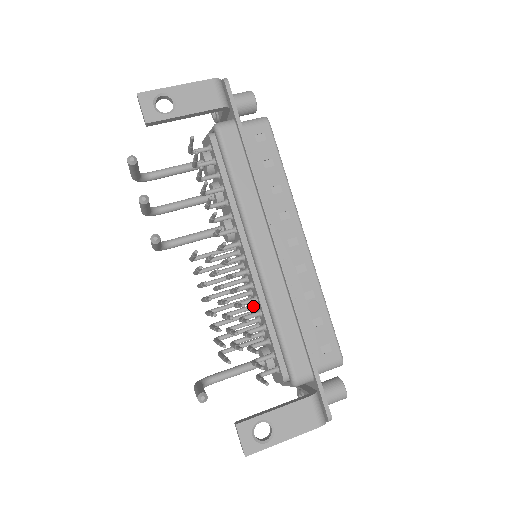
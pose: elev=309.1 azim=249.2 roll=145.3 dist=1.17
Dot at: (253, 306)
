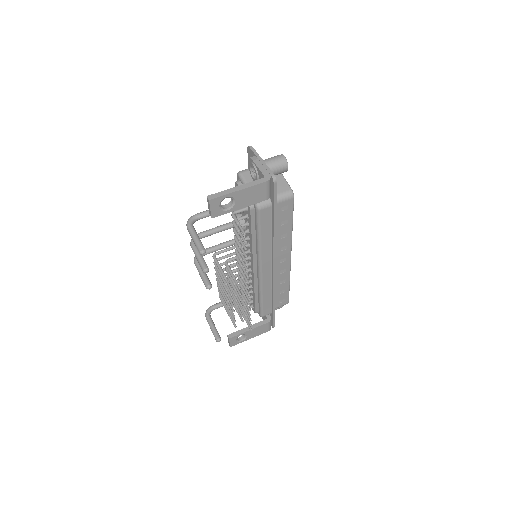
Dot at: (247, 278)
